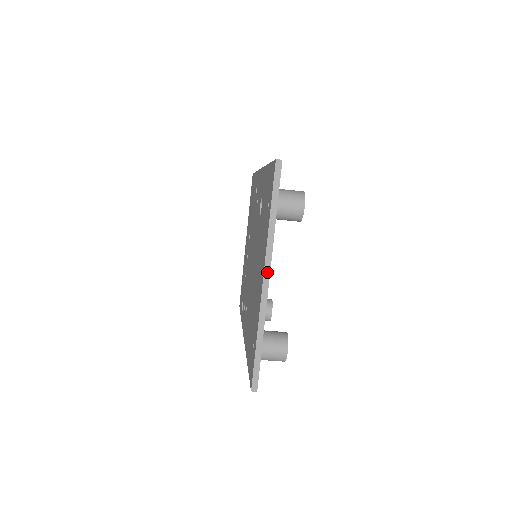
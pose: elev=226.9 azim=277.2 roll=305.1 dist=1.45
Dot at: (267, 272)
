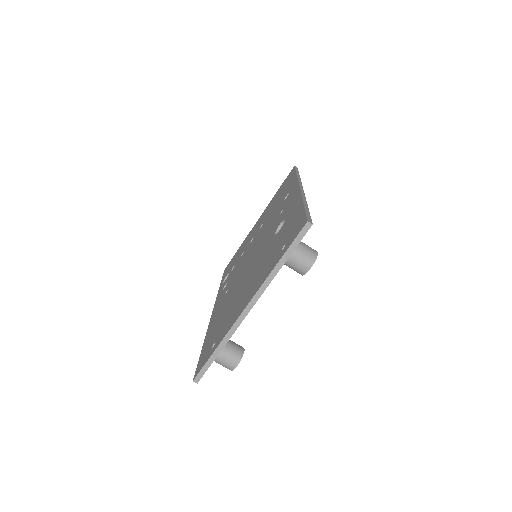
Dot at: (252, 304)
